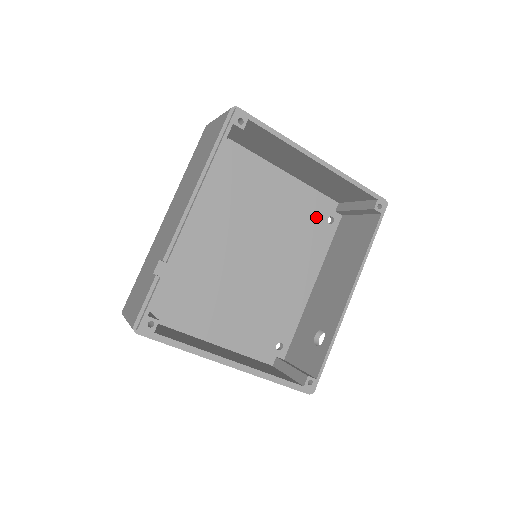
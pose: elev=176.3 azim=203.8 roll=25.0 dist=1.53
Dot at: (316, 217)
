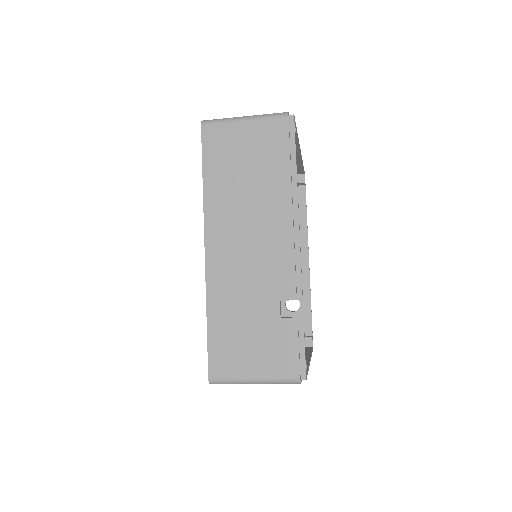
Dot at: occluded
